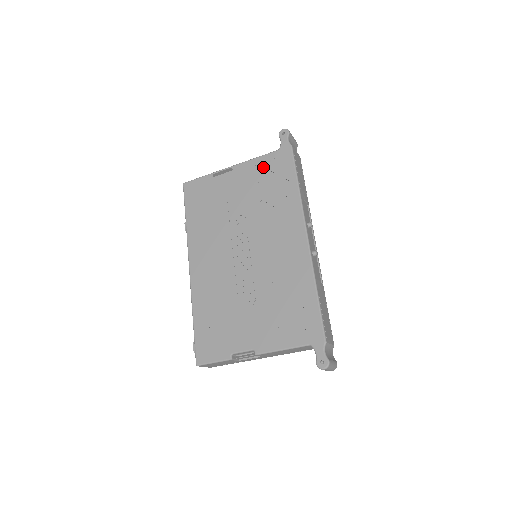
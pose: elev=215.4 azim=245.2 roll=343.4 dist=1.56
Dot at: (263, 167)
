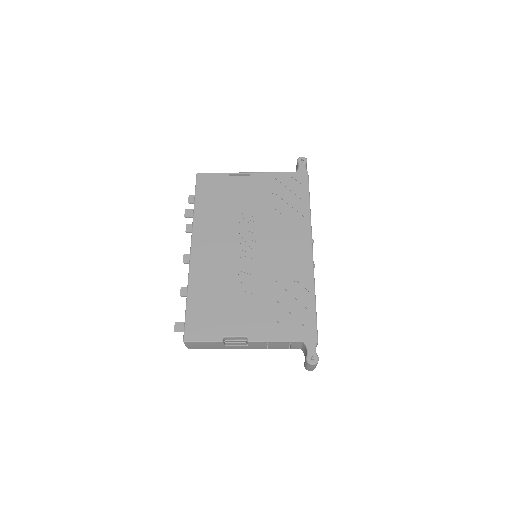
Dot at: (279, 182)
